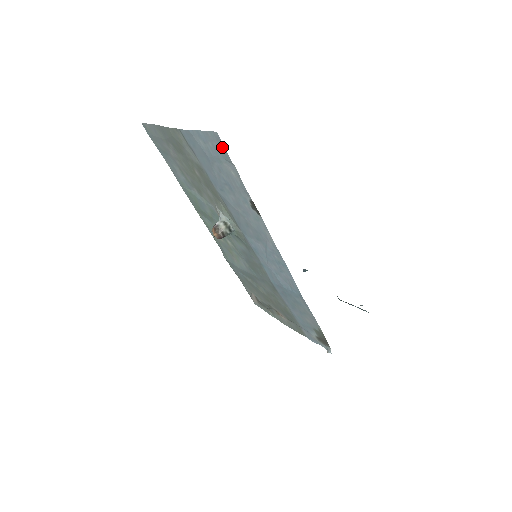
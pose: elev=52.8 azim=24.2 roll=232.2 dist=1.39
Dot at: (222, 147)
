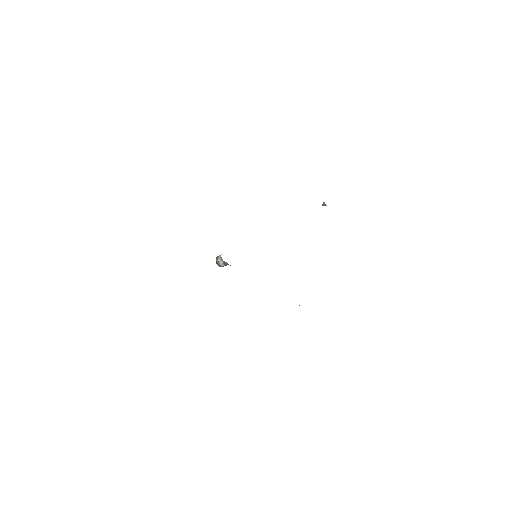
Dot at: occluded
